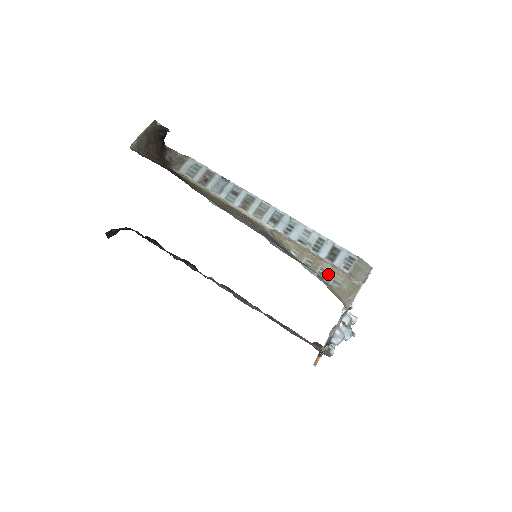
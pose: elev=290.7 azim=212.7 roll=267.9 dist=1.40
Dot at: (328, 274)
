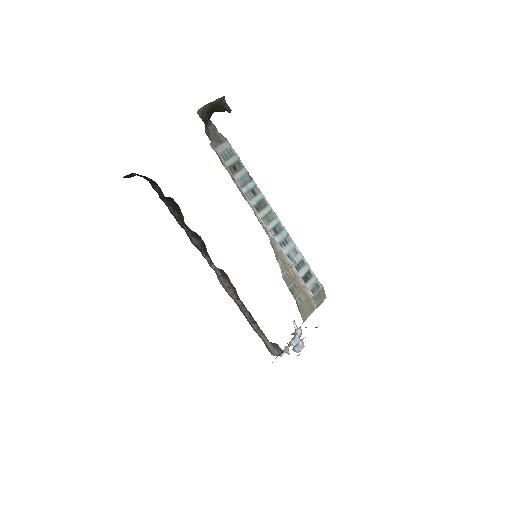
Dot at: (297, 291)
